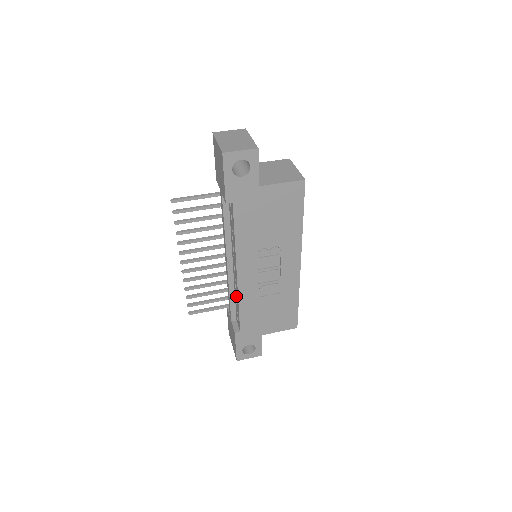
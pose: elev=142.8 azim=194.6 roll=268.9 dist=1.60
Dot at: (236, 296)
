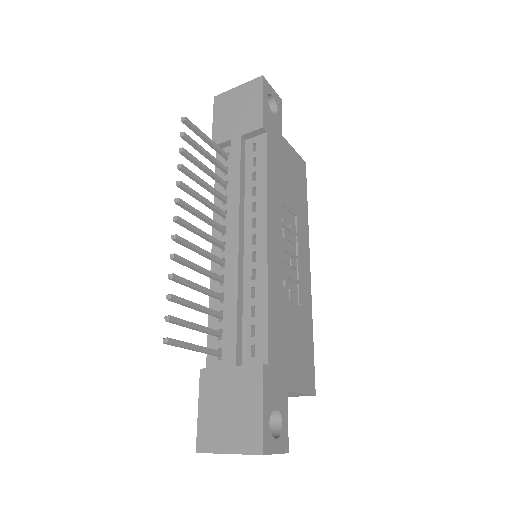
Dot at: (251, 297)
